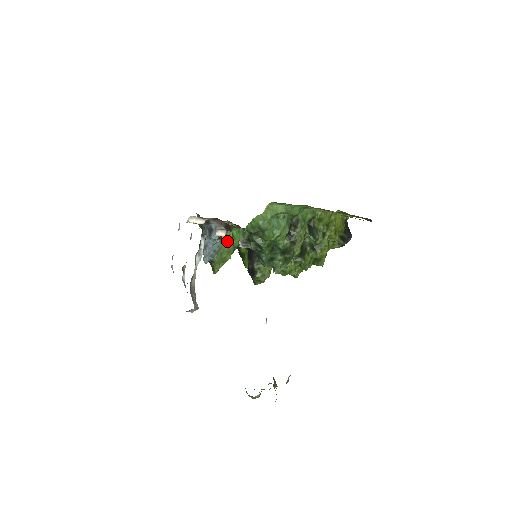
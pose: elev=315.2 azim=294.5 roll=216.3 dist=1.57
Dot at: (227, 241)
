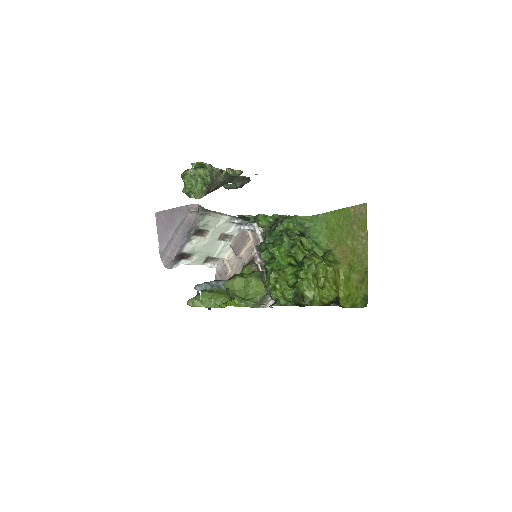
Dot at: occluded
